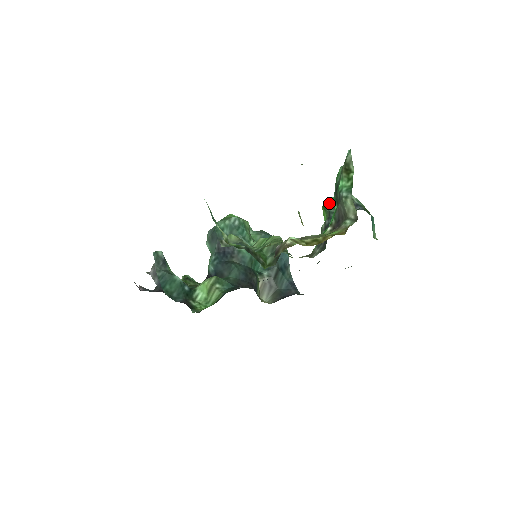
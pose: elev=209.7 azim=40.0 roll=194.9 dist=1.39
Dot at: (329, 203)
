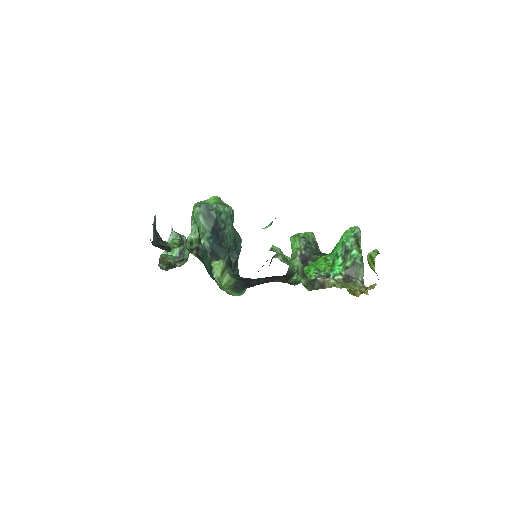
Dot at: (305, 237)
